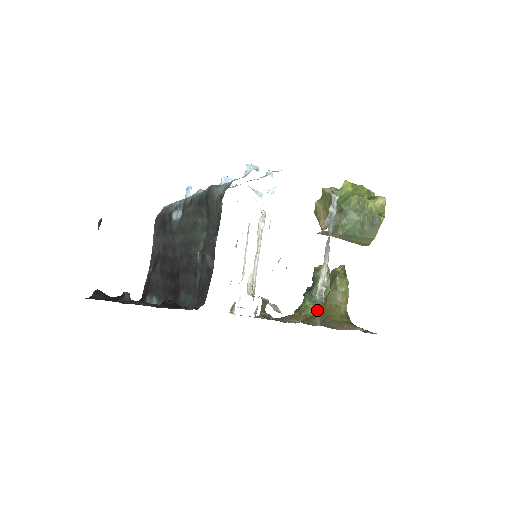
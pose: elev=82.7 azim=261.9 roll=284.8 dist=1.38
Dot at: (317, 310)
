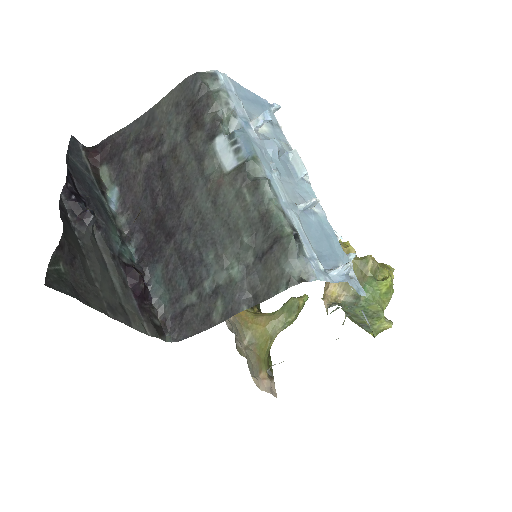
Dot at: occluded
